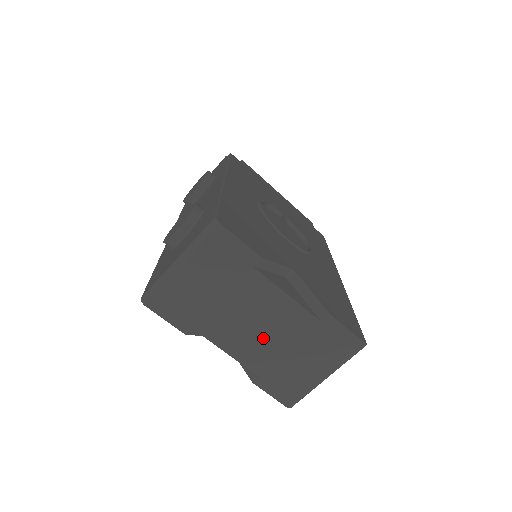
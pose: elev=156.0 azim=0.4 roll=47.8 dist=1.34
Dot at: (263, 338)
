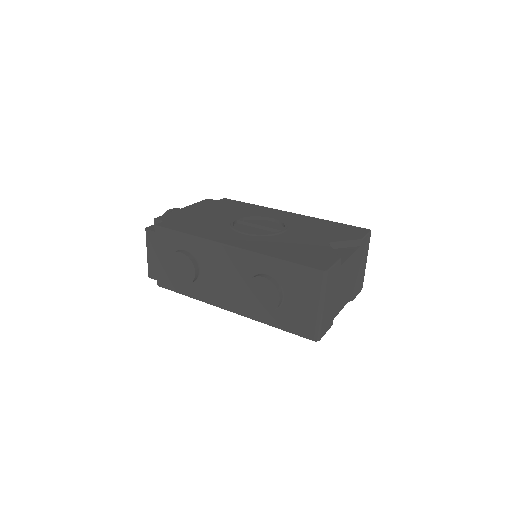
Dot at: (350, 282)
